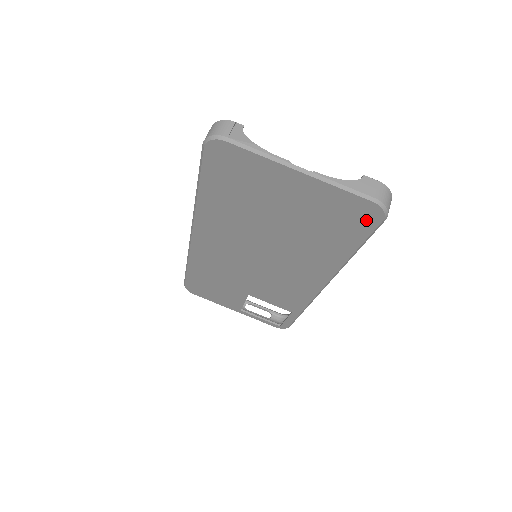
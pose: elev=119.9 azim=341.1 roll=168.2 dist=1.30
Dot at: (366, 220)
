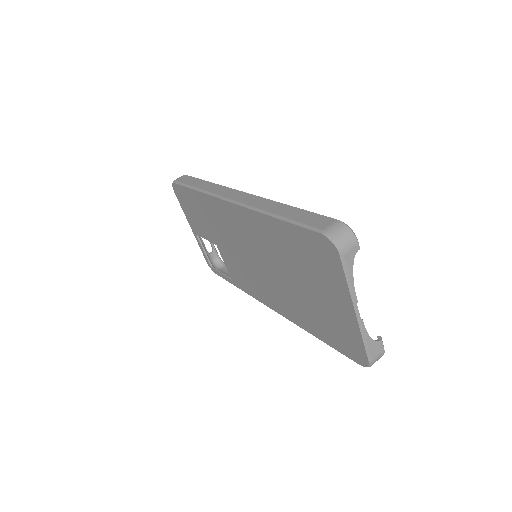
Dot at: (351, 353)
